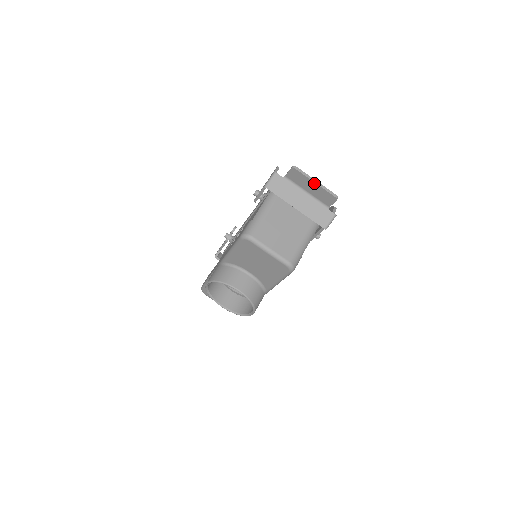
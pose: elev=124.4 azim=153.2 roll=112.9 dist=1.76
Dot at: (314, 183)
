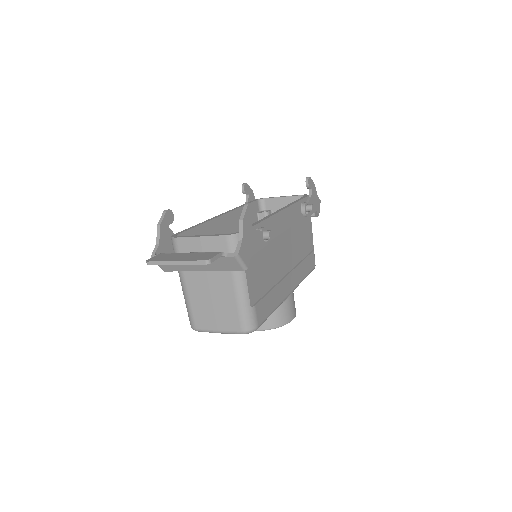
Dot at: (176, 264)
